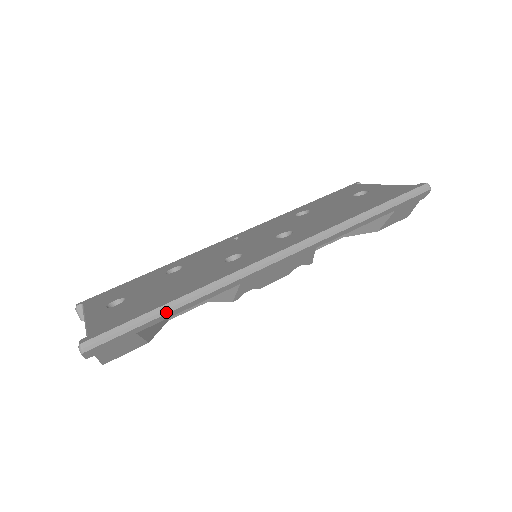
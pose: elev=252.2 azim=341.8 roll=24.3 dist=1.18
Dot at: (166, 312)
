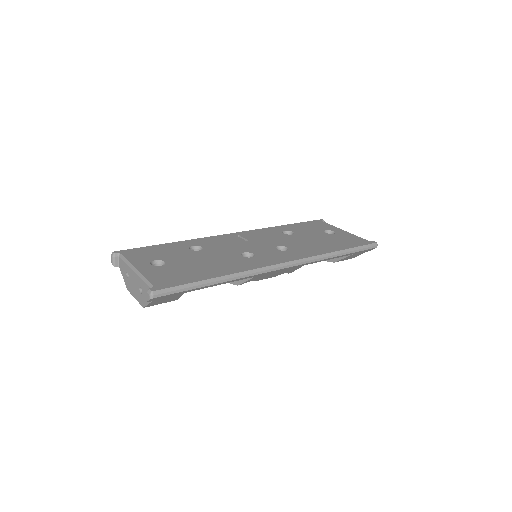
Dot at: (210, 284)
